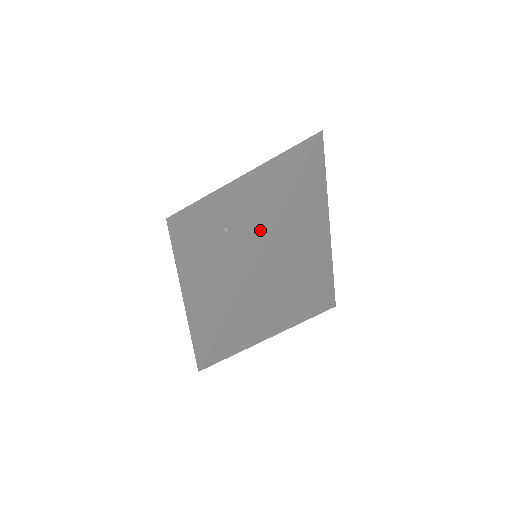
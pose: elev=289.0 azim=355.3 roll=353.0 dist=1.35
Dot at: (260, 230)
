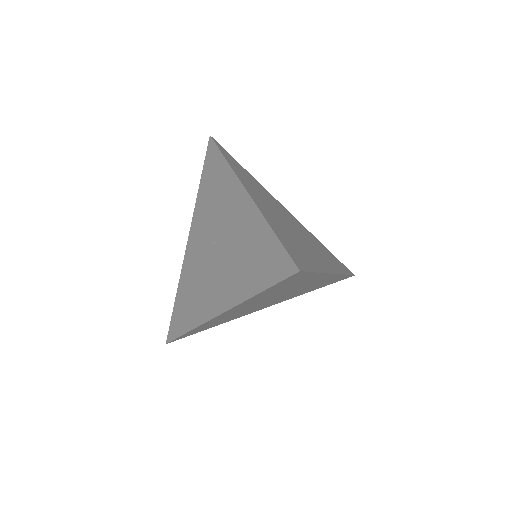
Dot at: (234, 194)
